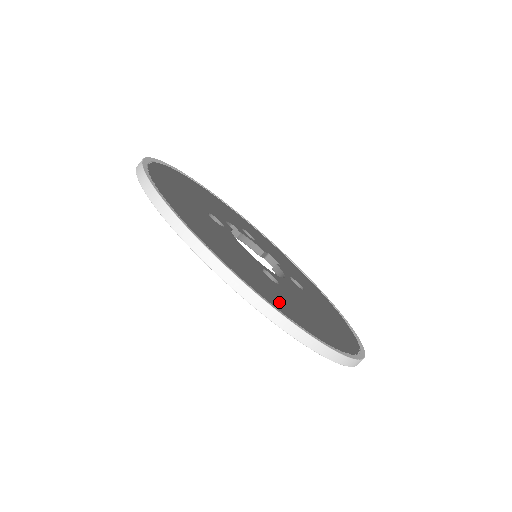
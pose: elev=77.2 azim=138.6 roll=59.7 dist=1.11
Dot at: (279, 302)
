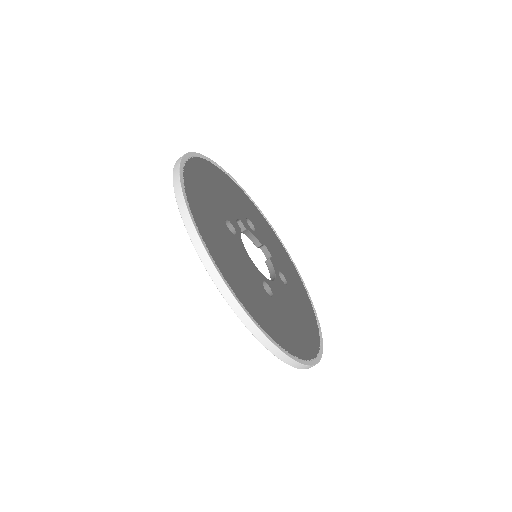
Dot at: (274, 327)
